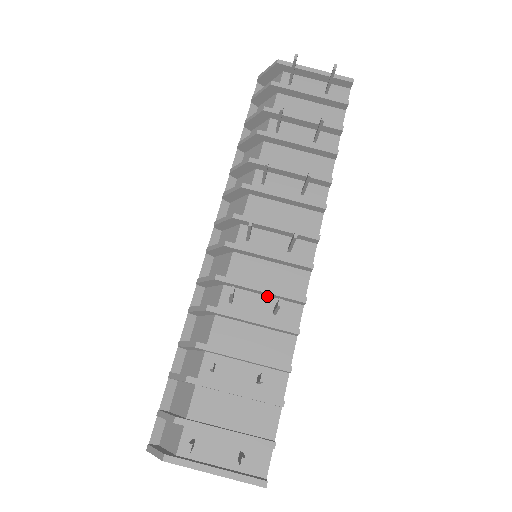
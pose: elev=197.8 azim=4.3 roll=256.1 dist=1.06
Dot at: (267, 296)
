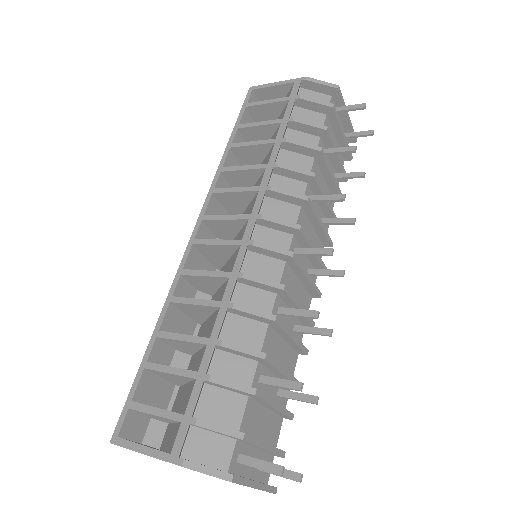
Dot at: occluded
